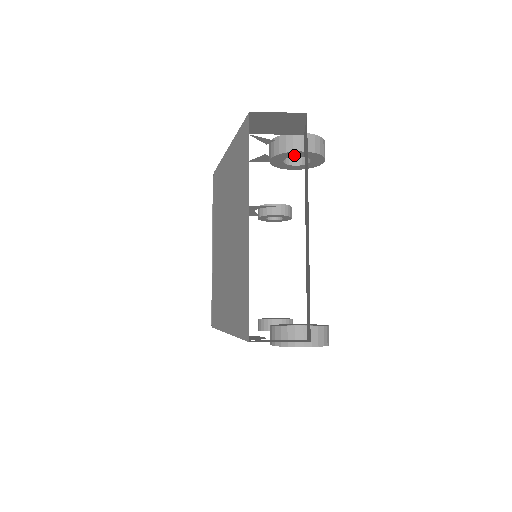
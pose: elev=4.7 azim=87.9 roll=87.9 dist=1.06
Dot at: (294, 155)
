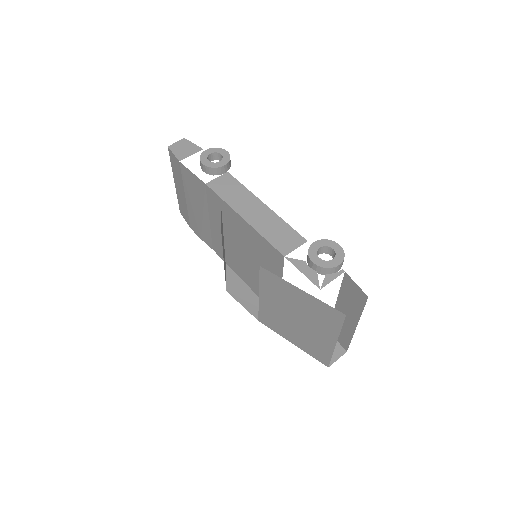
Dot at: occluded
